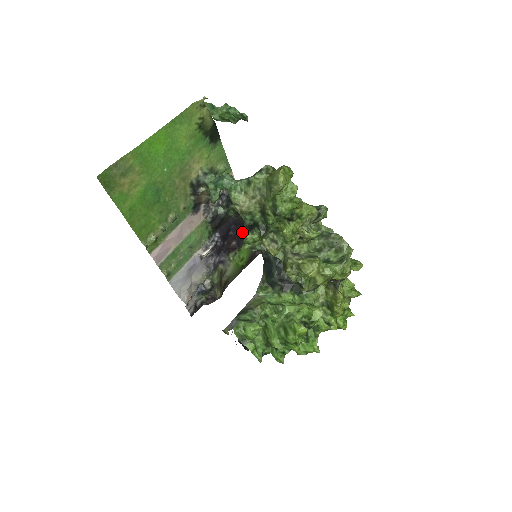
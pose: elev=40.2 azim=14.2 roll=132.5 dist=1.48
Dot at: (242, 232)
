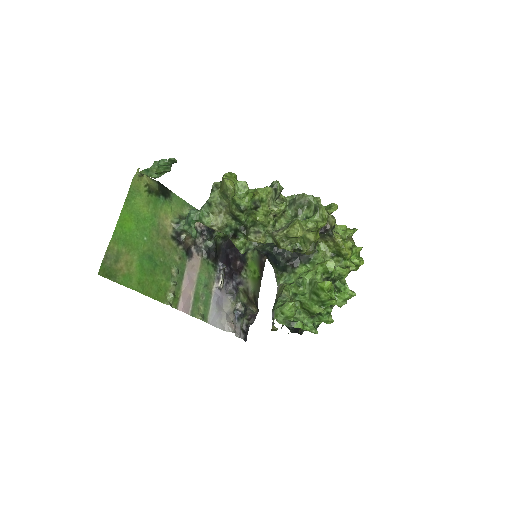
Dot at: occluded
